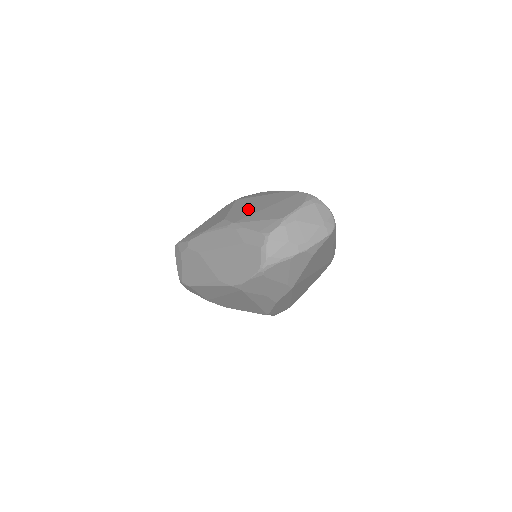
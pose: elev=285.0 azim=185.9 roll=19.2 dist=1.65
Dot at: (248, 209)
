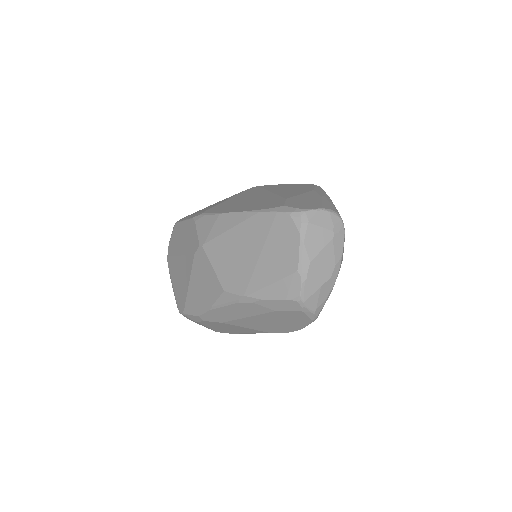
Dot at: (237, 265)
